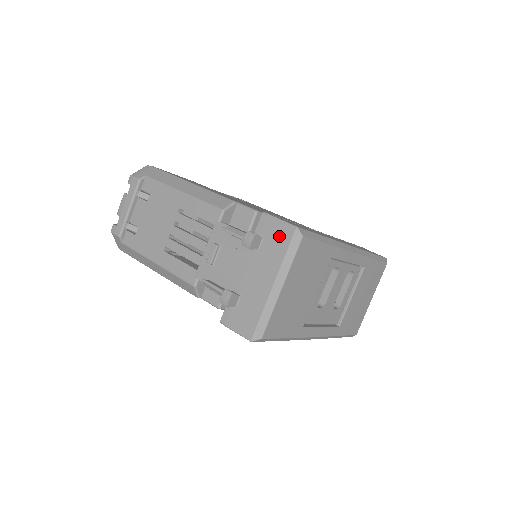
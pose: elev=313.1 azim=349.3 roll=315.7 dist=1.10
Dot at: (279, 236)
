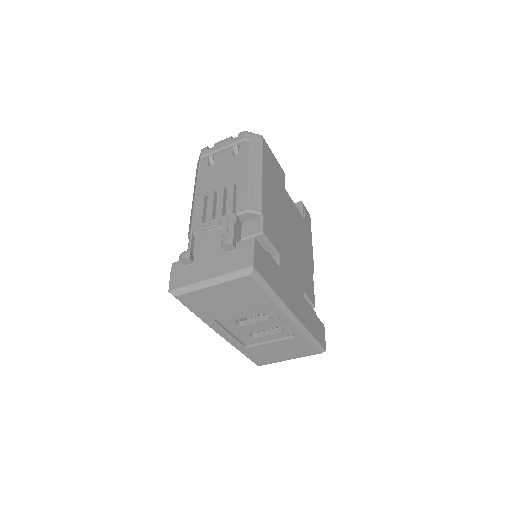
Dot at: (242, 259)
